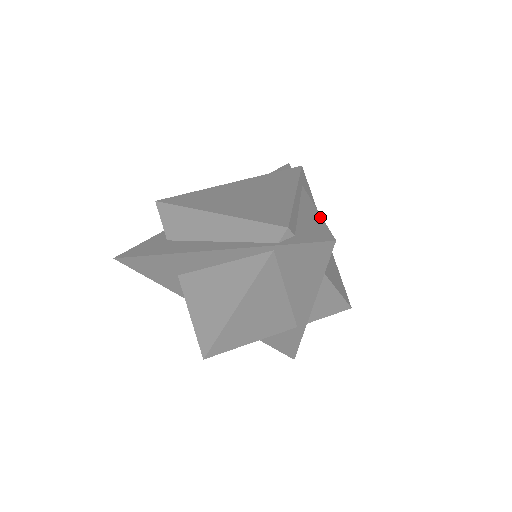
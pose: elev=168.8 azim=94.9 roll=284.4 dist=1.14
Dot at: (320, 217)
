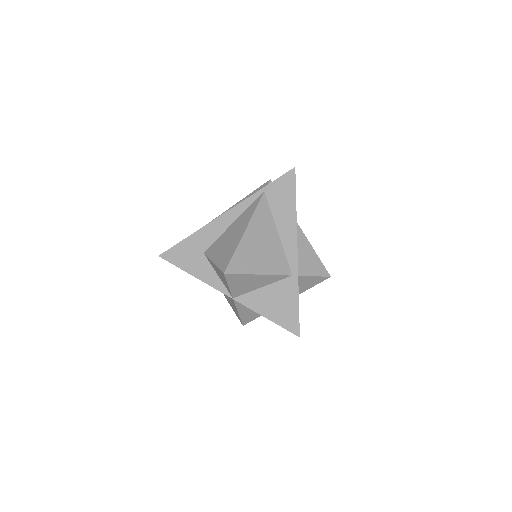
Dot at: occluded
